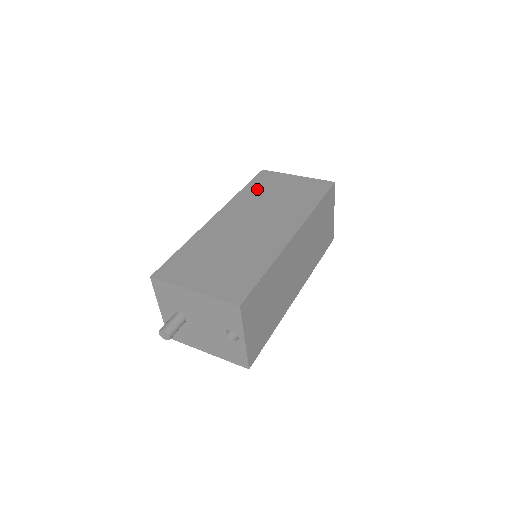
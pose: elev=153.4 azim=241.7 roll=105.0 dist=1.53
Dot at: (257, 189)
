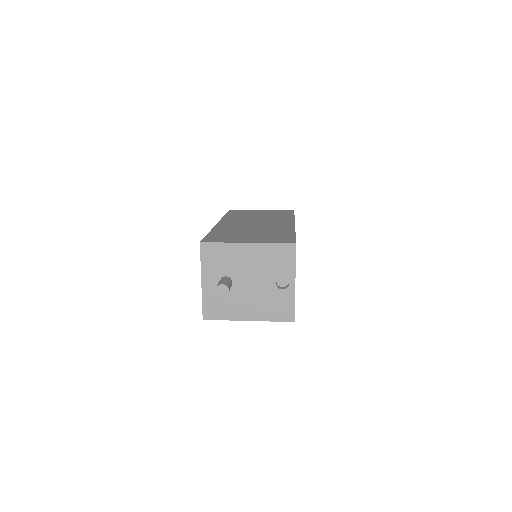
Dot at: (237, 214)
